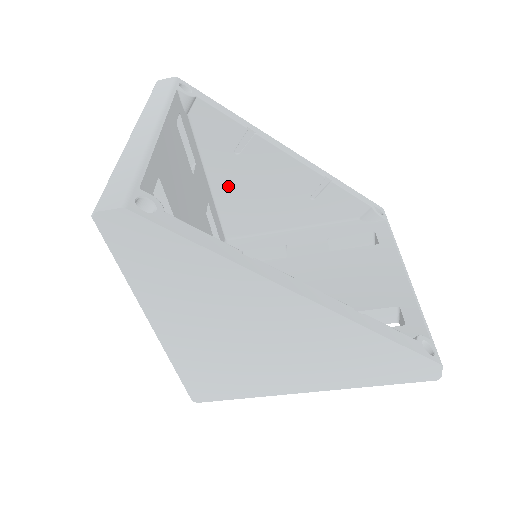
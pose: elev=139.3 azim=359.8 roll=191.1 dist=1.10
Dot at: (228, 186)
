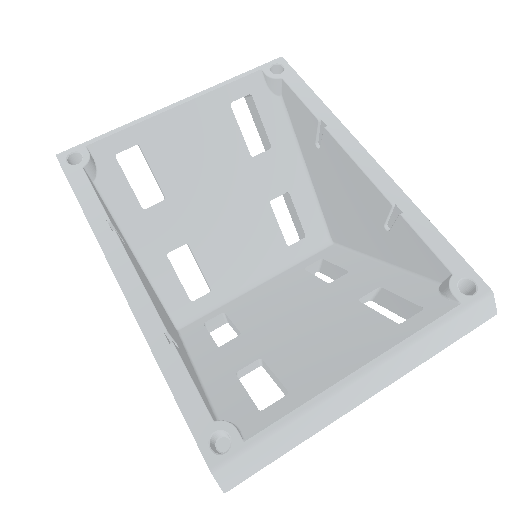
Dot at: (321, 182)
